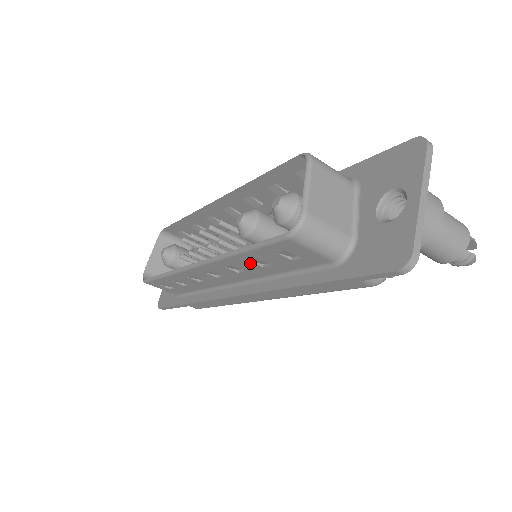
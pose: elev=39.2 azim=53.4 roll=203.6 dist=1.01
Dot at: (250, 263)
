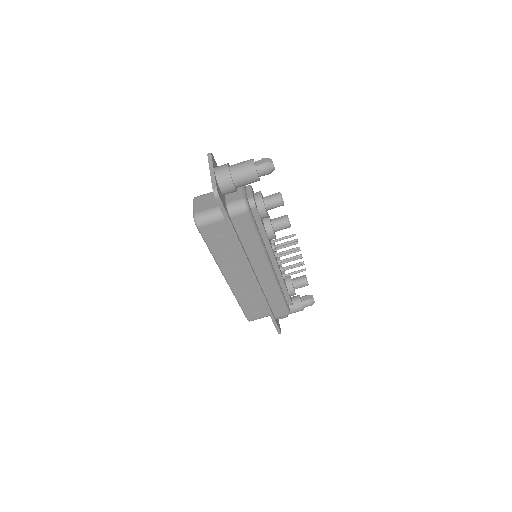
Dot at: (224, 254)
